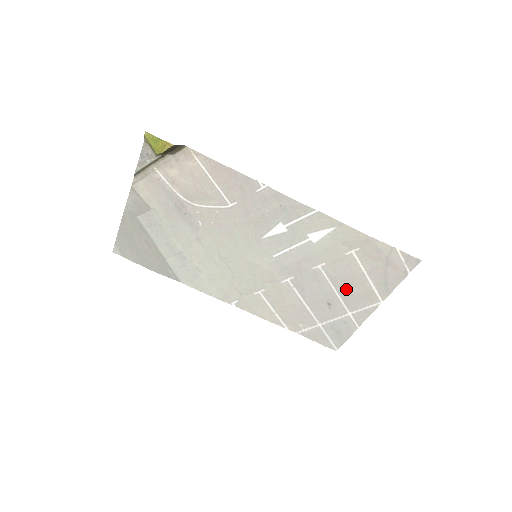
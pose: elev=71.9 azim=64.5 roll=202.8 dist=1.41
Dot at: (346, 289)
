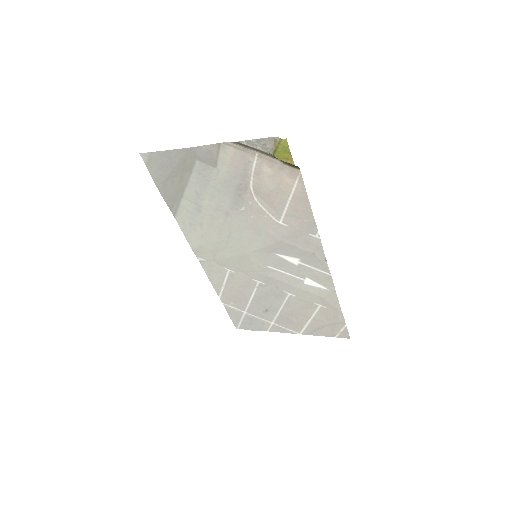
Dot at: (289, 314)
